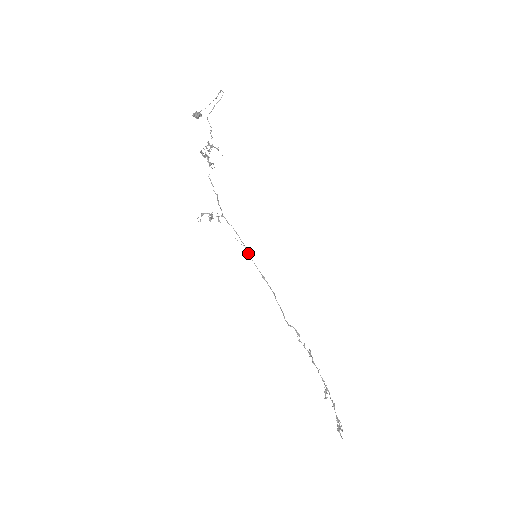
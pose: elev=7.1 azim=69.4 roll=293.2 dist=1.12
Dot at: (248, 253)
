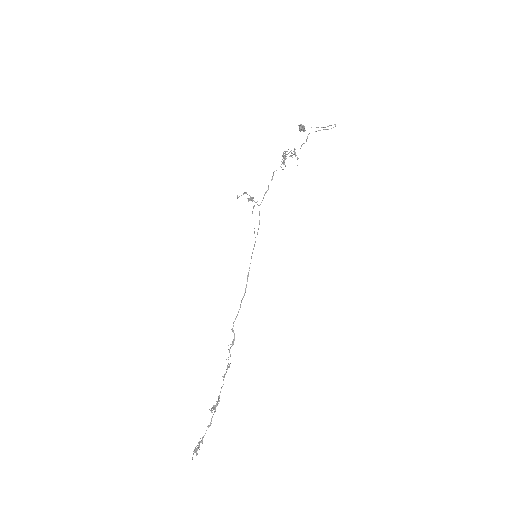
Dot at: occluded
